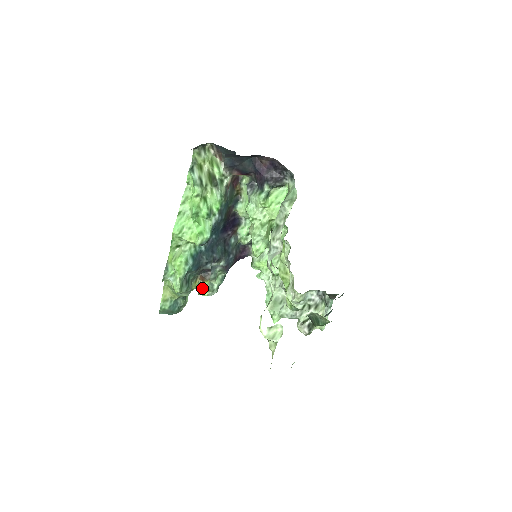
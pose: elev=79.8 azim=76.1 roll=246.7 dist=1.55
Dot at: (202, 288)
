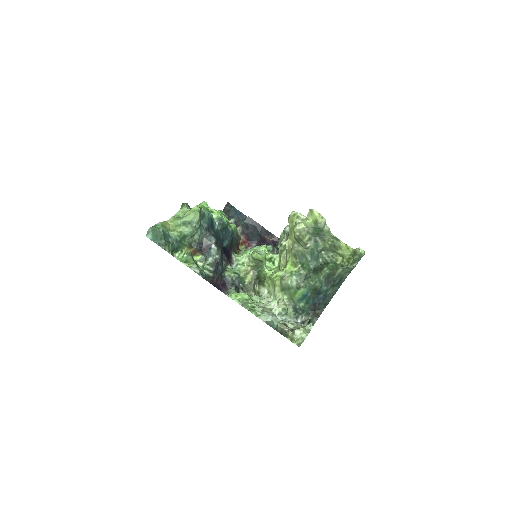
Dot at: (191, 256)
